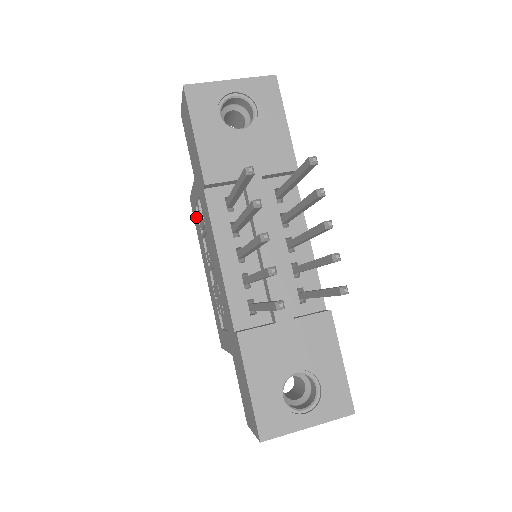
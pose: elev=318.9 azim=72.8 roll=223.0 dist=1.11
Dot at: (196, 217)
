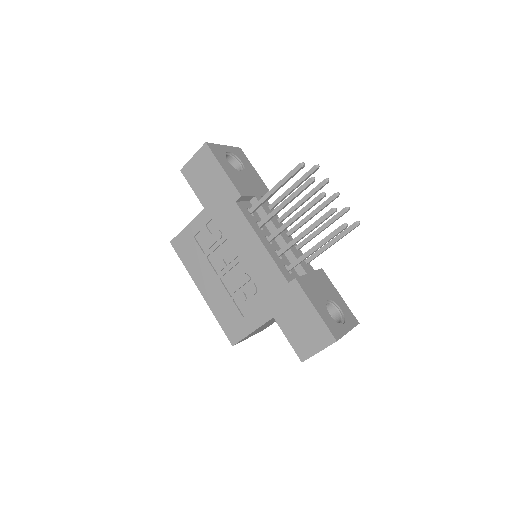
Dot at: (191, 247)
